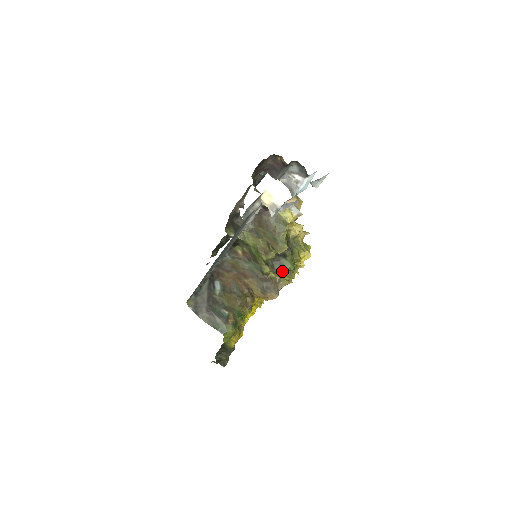
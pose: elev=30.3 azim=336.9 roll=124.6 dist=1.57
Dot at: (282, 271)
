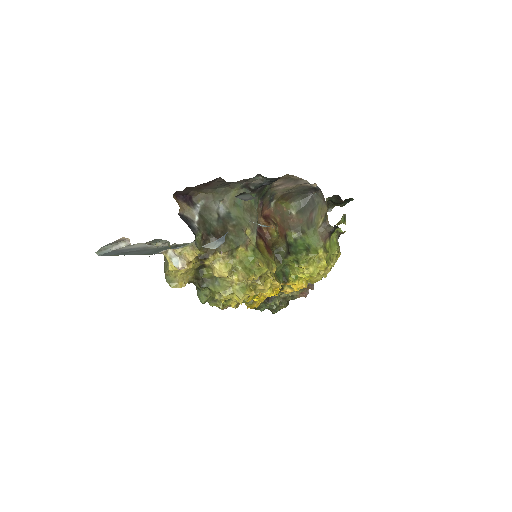
Dot at: occluded
